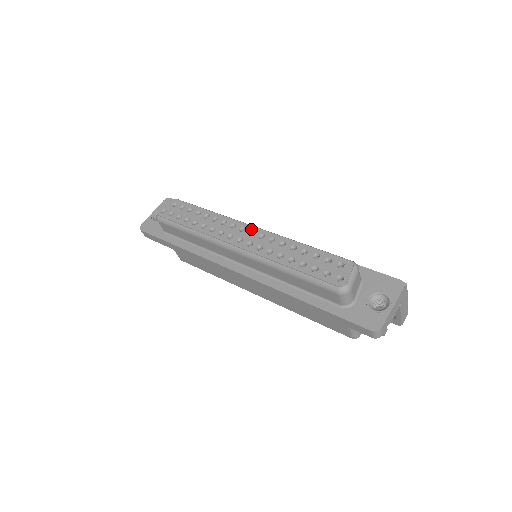
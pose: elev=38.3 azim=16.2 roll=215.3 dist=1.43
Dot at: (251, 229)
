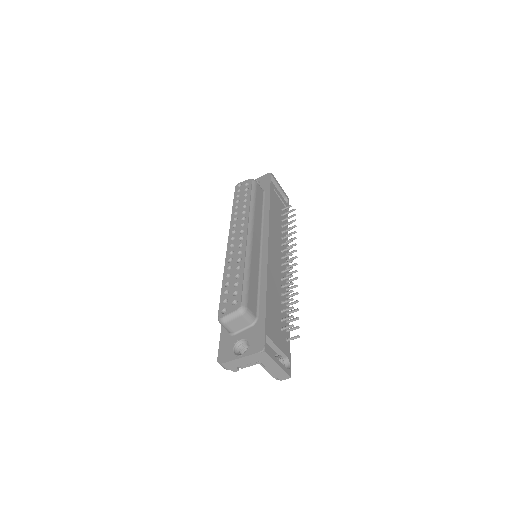
Dot at: (244, 235)
